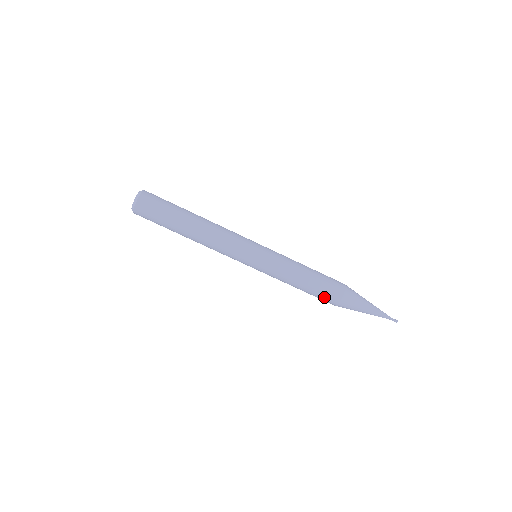
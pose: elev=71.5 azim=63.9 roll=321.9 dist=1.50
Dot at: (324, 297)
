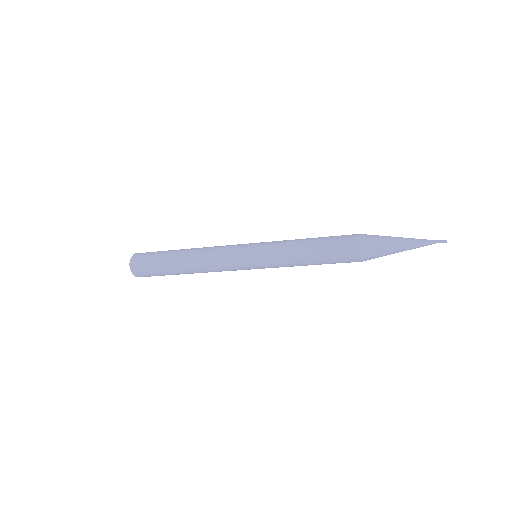
Dot at: occluded
